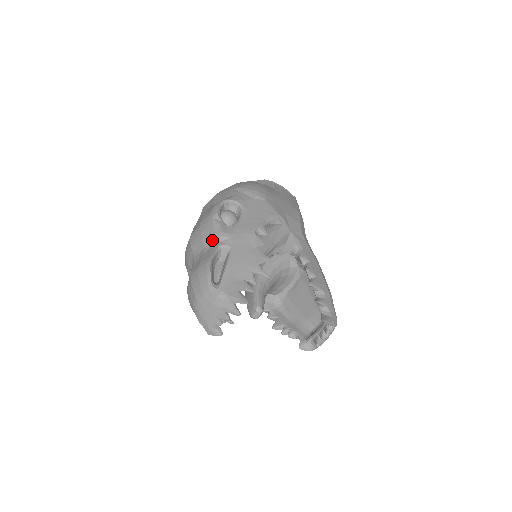
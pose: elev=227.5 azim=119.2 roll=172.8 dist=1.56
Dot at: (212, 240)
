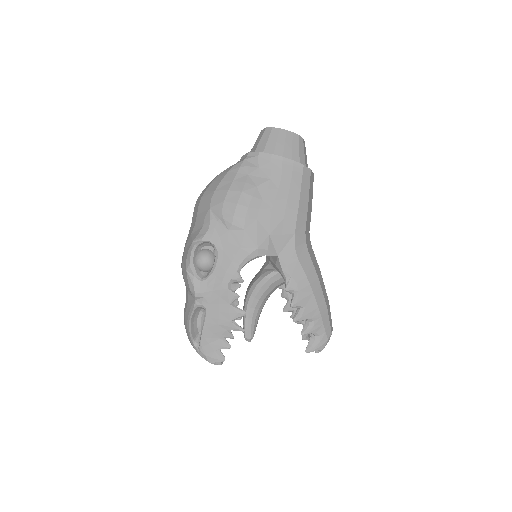
Dot at: (190, 293)
